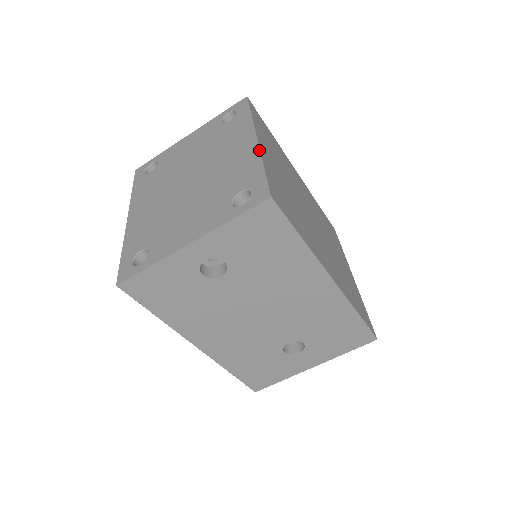
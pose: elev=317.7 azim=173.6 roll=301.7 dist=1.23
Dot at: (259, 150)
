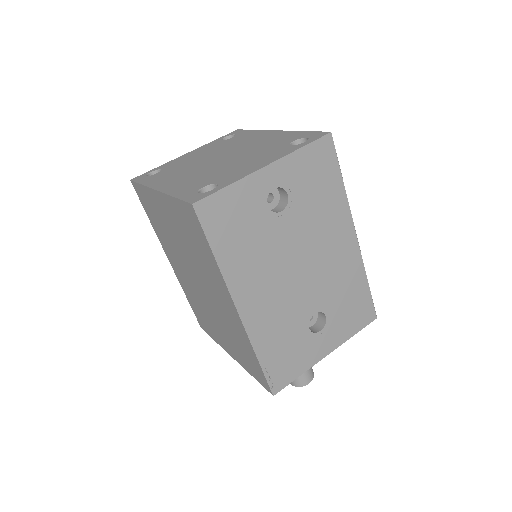
Dot at: occluded
